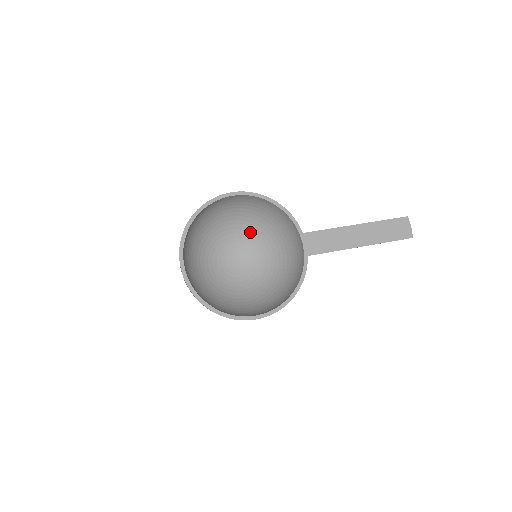
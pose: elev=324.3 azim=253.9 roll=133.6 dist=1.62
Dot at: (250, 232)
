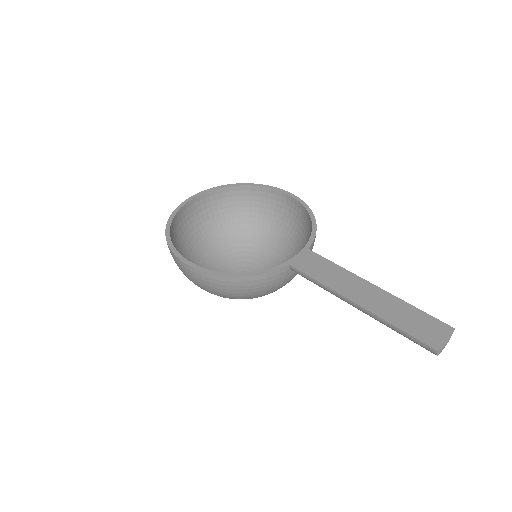
Dot at: (281, 259)
